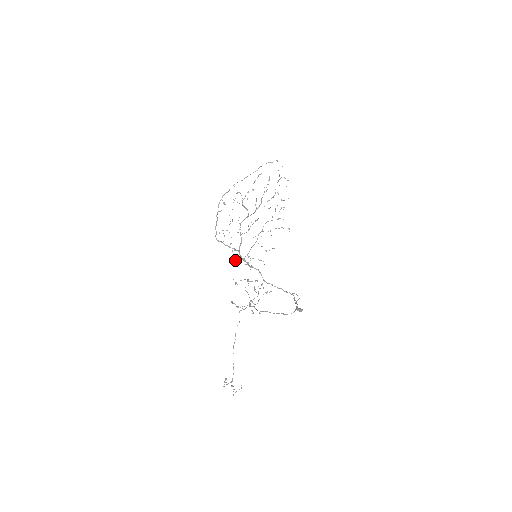
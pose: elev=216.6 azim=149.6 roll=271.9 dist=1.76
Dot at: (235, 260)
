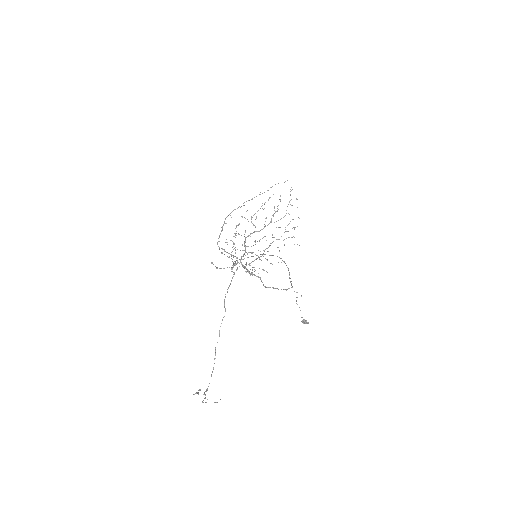
Dot at: occluded
